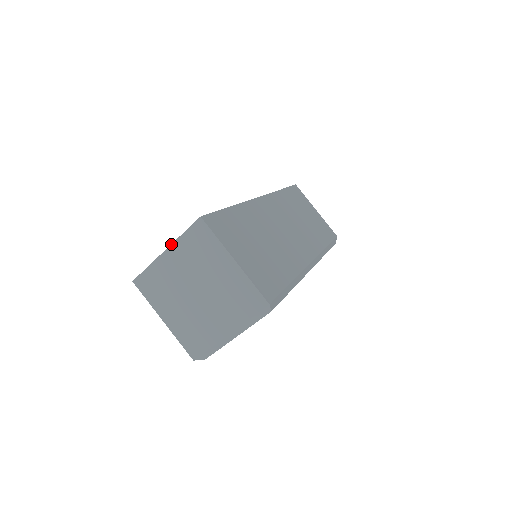
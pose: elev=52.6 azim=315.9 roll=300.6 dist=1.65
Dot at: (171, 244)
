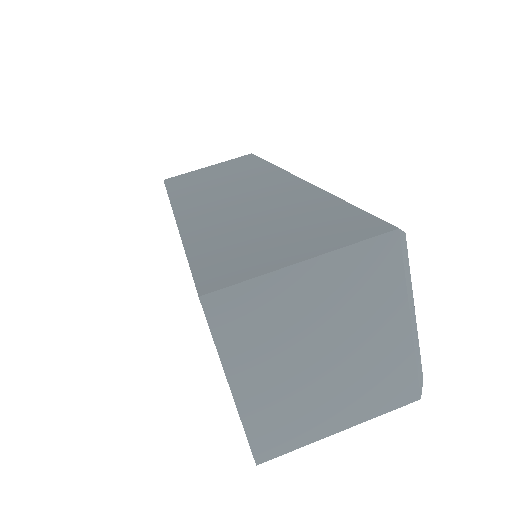
Dot at: occluded
